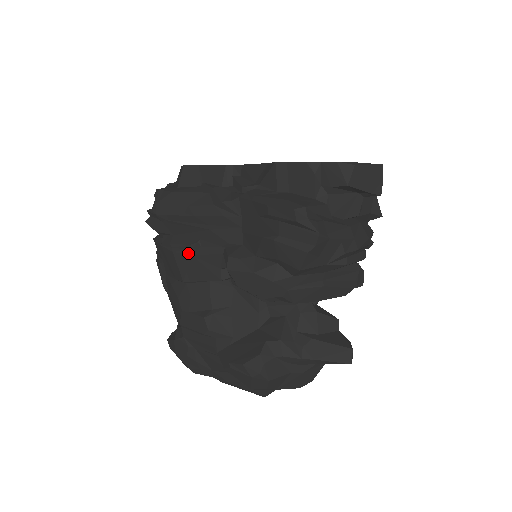
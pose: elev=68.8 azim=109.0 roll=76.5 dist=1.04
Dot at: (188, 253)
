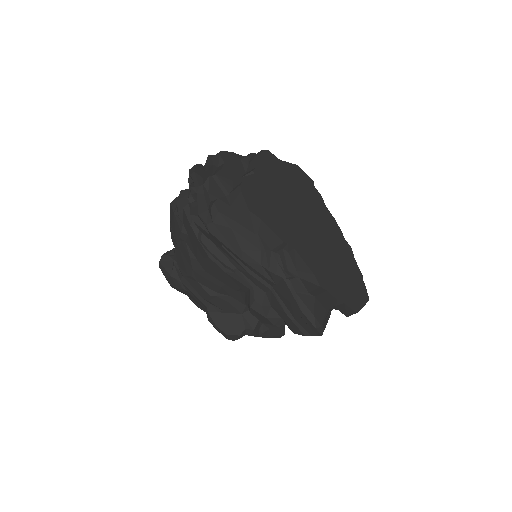
Dot at: (222, 268)
